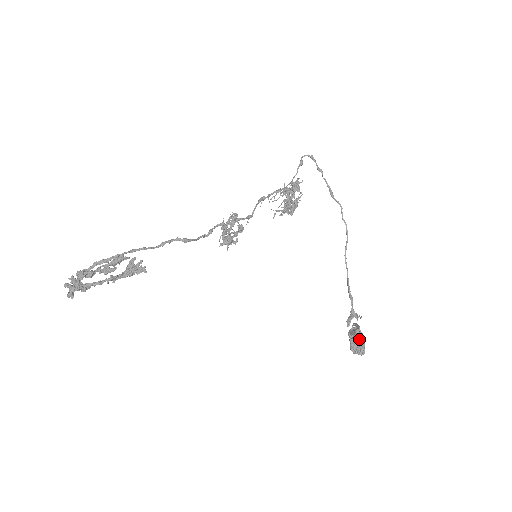
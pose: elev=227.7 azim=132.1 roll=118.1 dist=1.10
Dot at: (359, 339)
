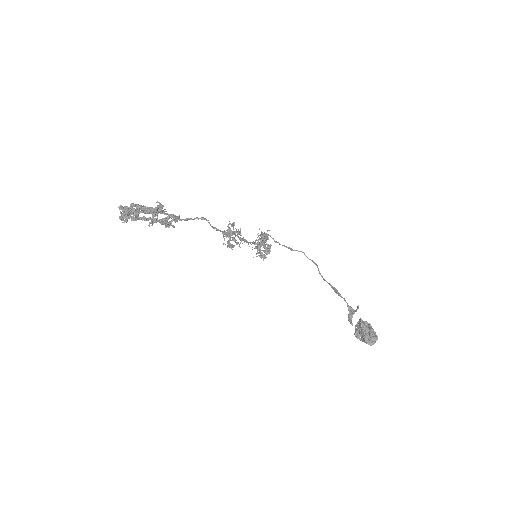
Dot at: (366, 326)
